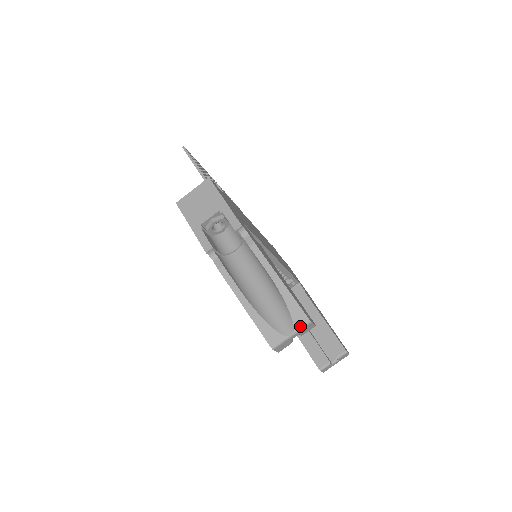
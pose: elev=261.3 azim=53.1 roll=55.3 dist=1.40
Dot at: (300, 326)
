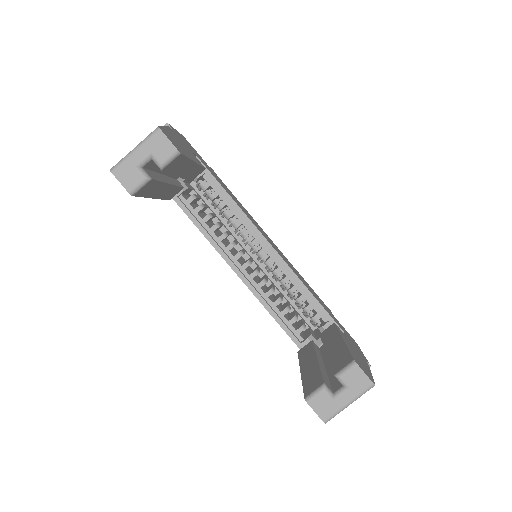
Dot at: (147, 137)
